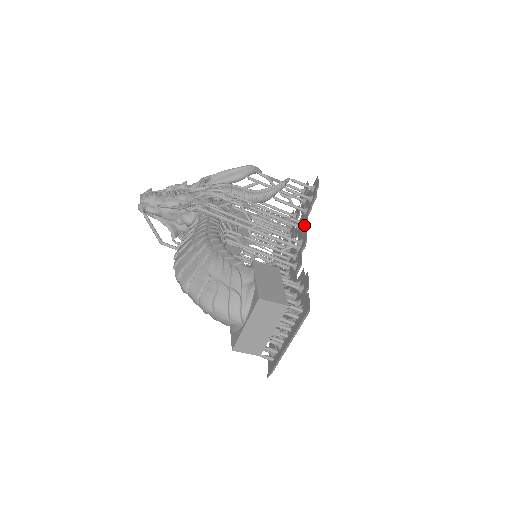
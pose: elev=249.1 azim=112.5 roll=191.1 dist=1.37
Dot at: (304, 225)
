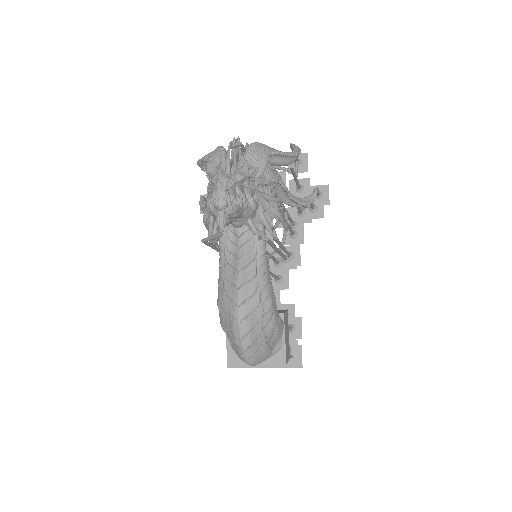
Dot at: (298, 235)
